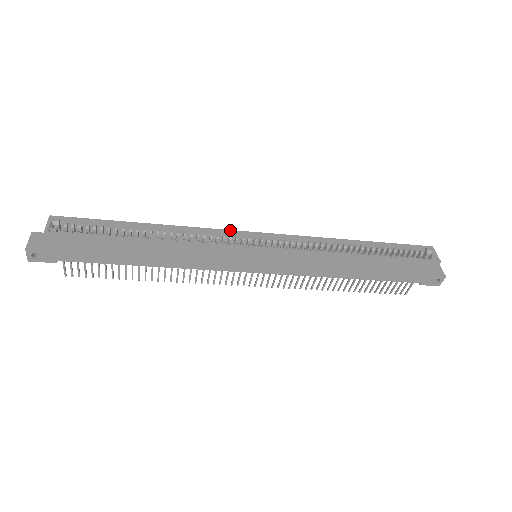
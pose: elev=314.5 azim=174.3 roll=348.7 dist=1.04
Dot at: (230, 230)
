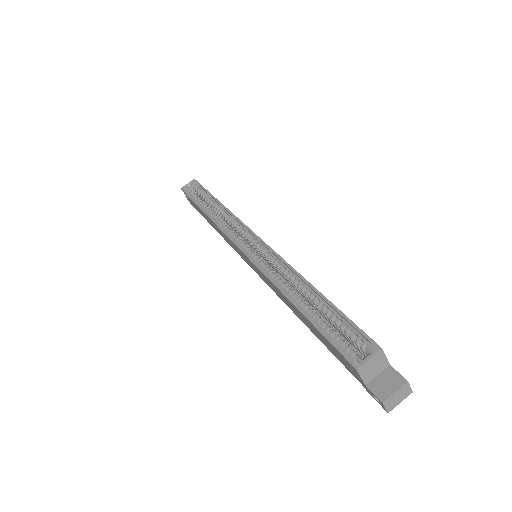
Dot at: occluded
